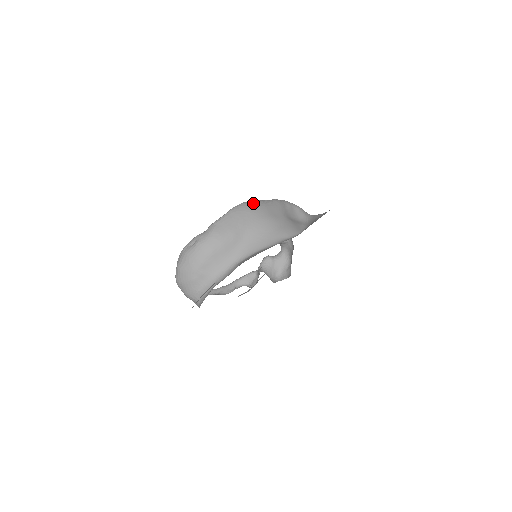
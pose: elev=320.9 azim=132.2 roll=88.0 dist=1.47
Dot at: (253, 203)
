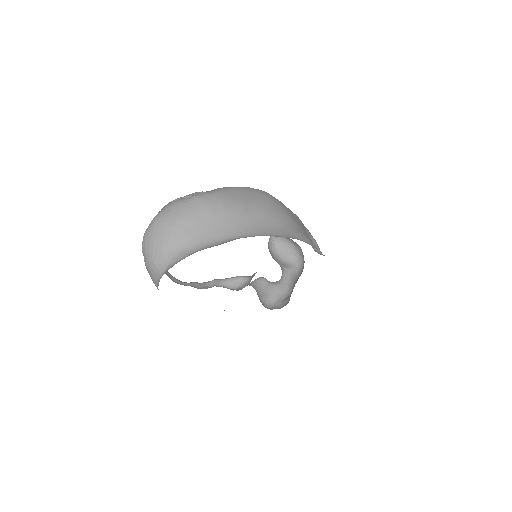
Dot at: occluded
